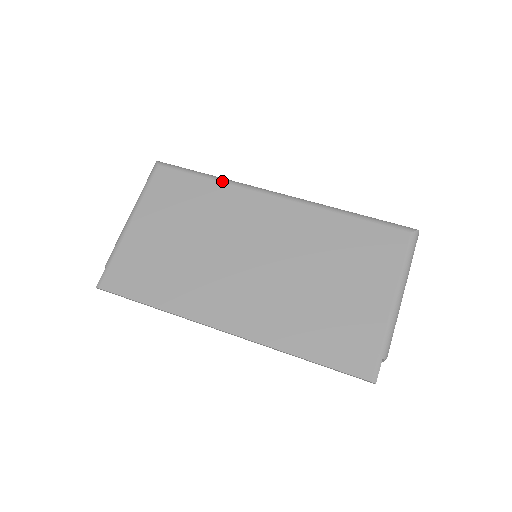
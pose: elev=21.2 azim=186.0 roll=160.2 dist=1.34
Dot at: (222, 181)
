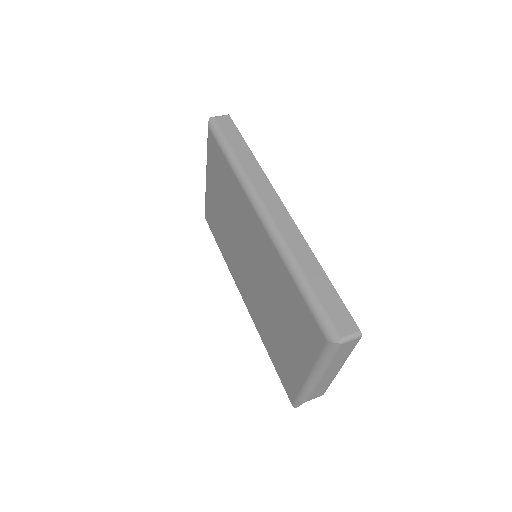
Dot at: (233, 171)
